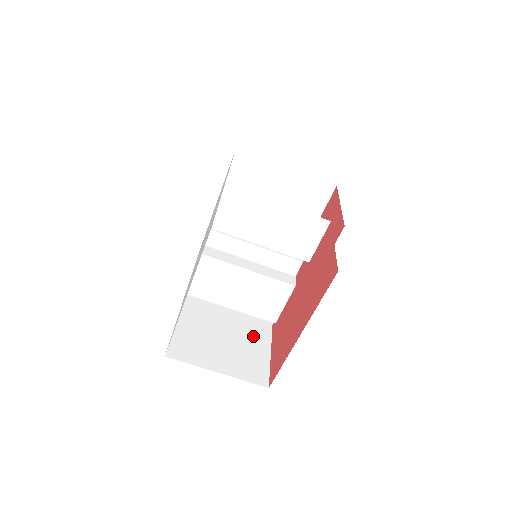
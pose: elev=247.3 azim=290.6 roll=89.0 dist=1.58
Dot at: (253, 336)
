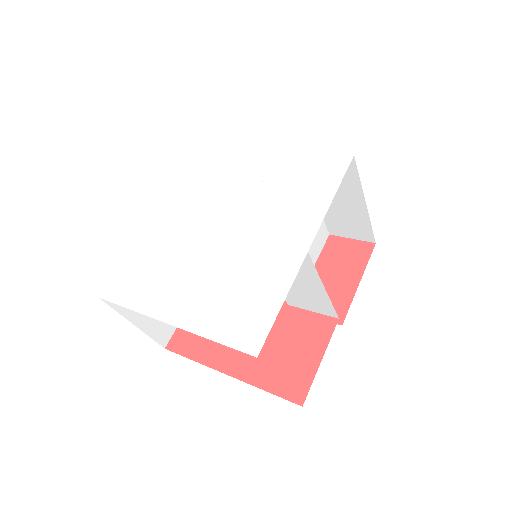
Dot at: occluded
